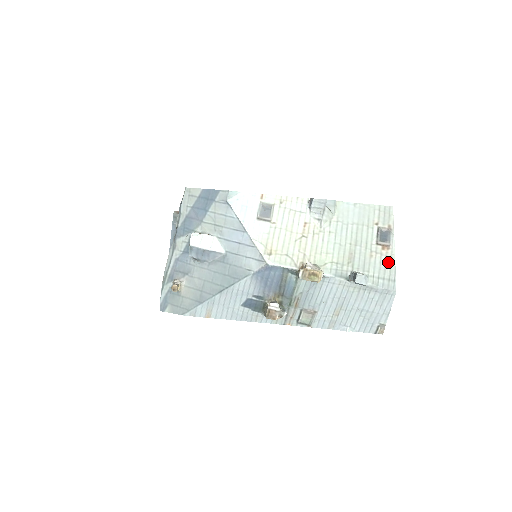
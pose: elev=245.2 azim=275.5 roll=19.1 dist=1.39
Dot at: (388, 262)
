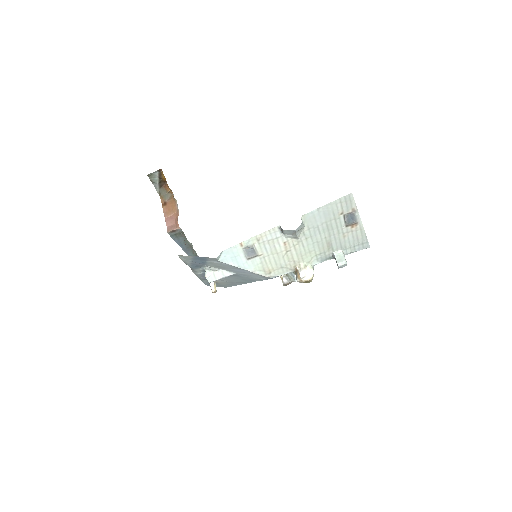
Dot at: (359, 234)
